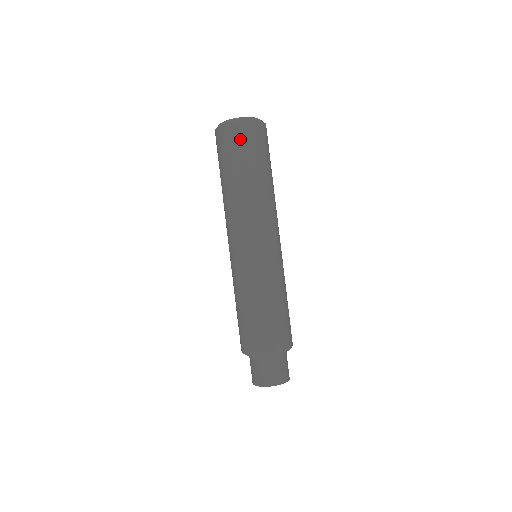
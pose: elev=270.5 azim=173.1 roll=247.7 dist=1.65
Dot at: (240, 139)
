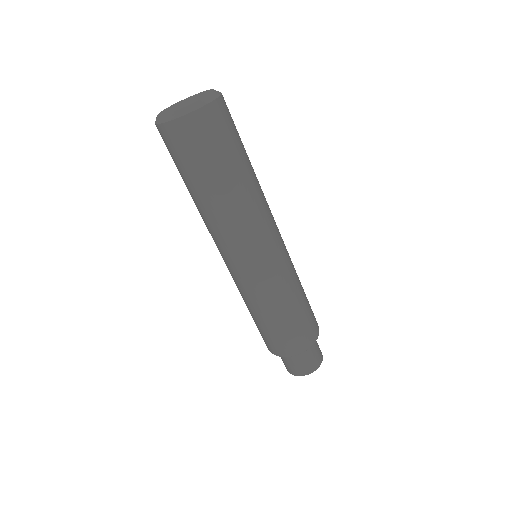
Dot at: (183, 145)
